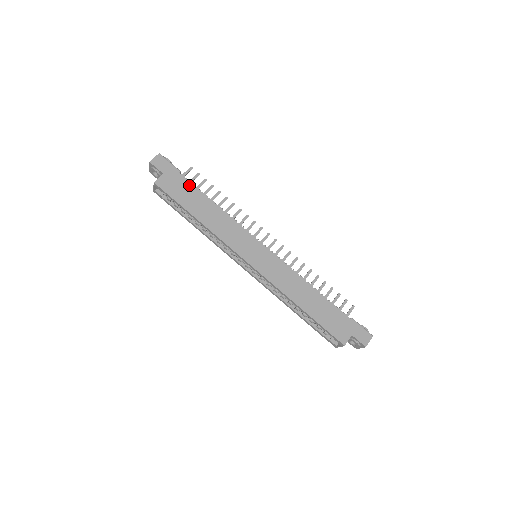
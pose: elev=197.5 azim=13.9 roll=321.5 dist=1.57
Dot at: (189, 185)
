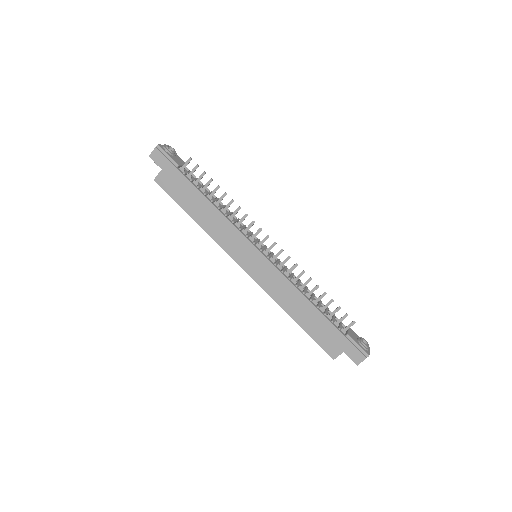
Dot at: (186, 182)
